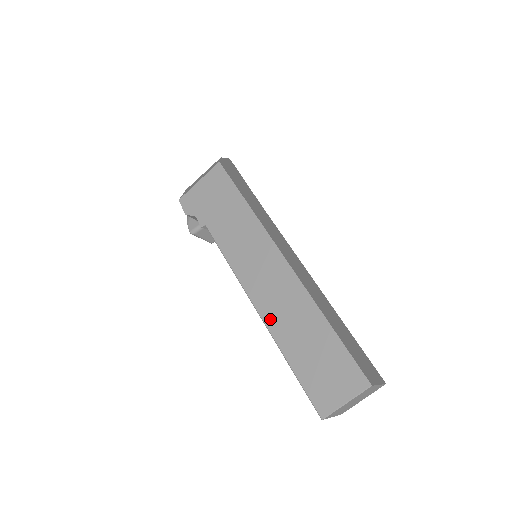
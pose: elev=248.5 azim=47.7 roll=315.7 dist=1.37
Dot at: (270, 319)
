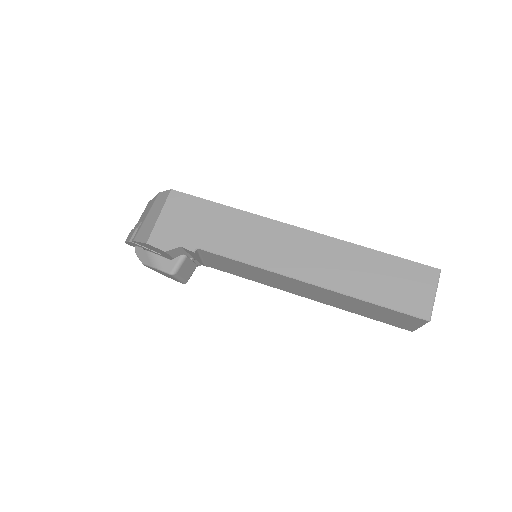
Dot at: (328, 281)
